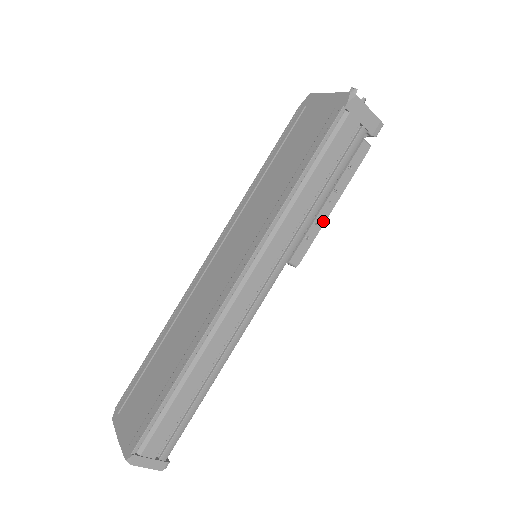
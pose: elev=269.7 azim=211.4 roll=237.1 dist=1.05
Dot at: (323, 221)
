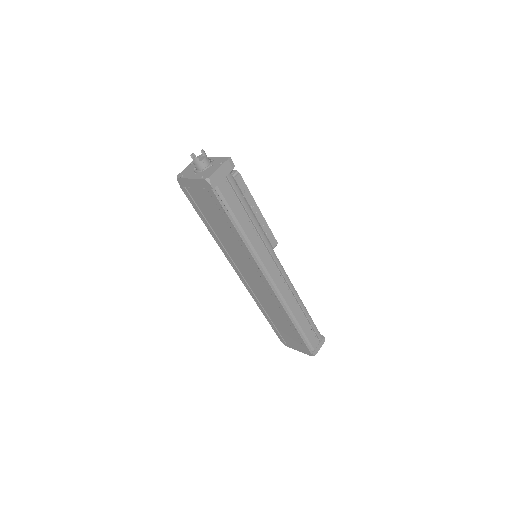
Dot at: (263, 220)
